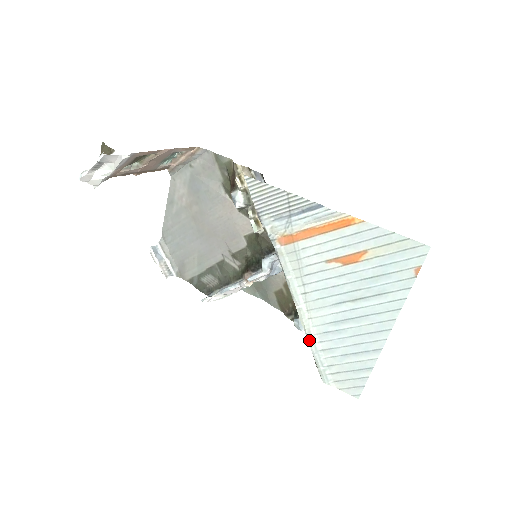
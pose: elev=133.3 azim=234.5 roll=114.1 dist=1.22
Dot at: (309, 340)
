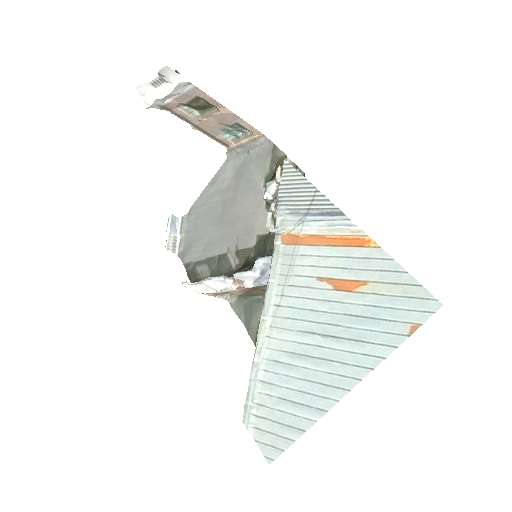
Dot at: (254, 361)
